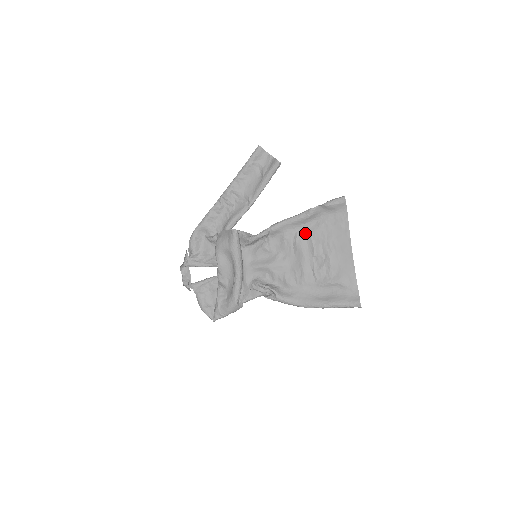
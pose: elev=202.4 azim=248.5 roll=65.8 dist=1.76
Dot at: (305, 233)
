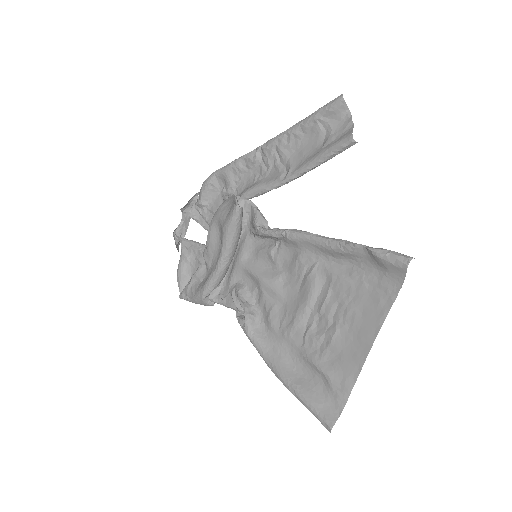
Dot at: (327, 271)
